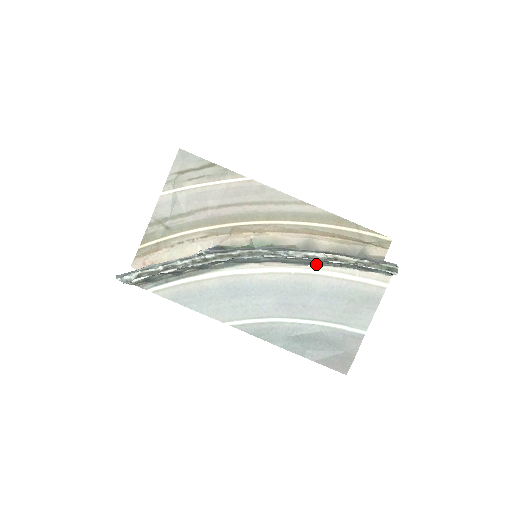
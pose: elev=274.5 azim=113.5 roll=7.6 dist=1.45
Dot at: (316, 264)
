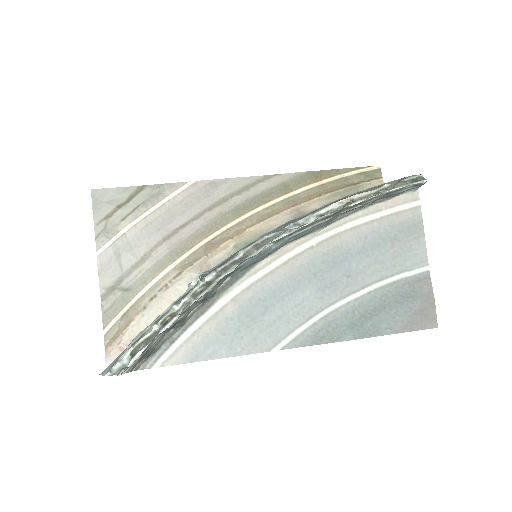
Dot at: (334, 221)
